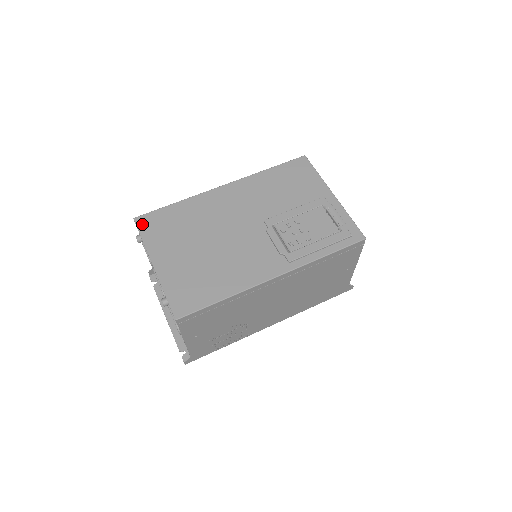
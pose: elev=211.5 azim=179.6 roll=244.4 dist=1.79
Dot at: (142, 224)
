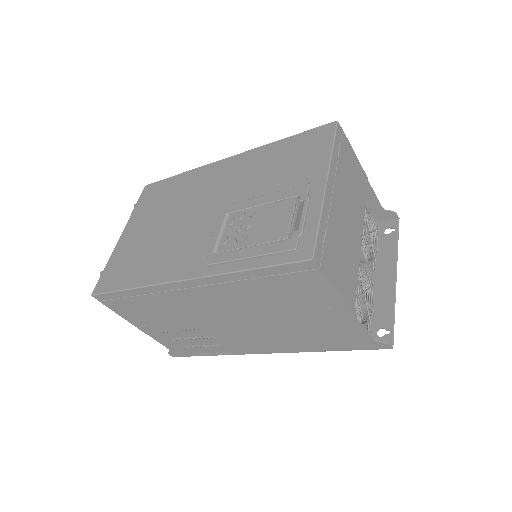
Dot at: (145, 192)
